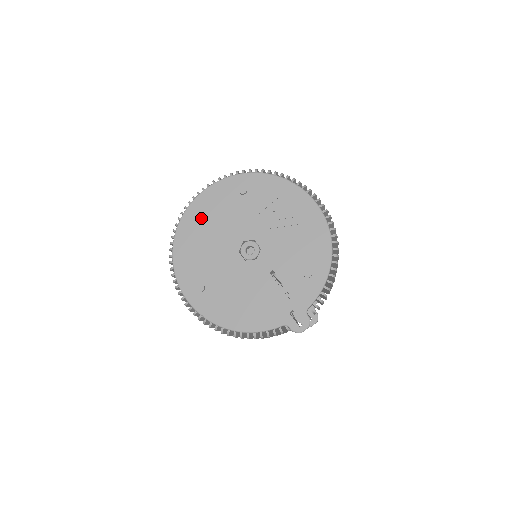
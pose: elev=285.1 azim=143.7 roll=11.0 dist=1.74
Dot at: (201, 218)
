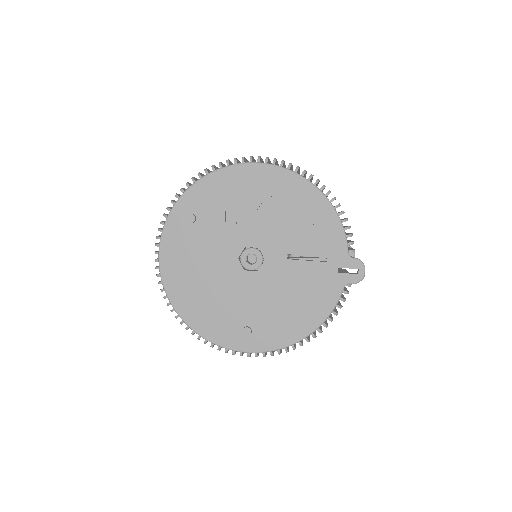
Dot at: (183, 278)
